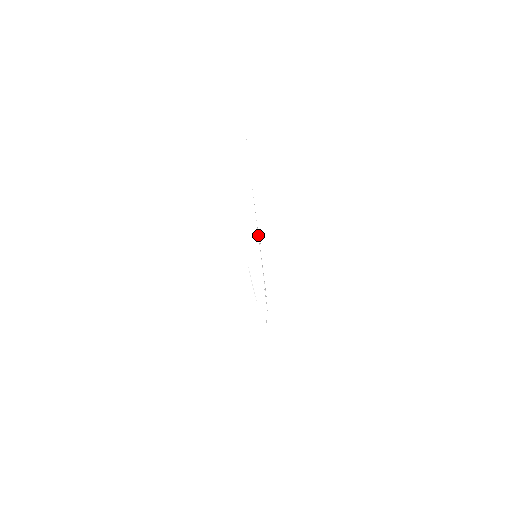
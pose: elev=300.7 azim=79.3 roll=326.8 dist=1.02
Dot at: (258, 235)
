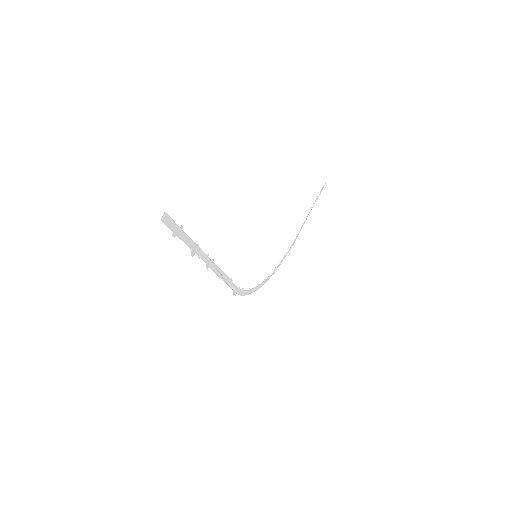
Dot at: (226, 279)
